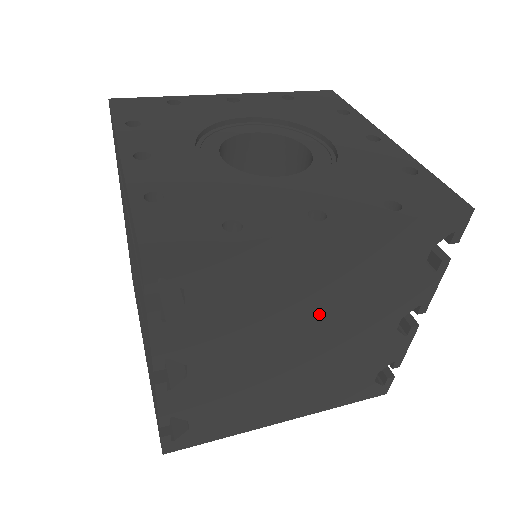
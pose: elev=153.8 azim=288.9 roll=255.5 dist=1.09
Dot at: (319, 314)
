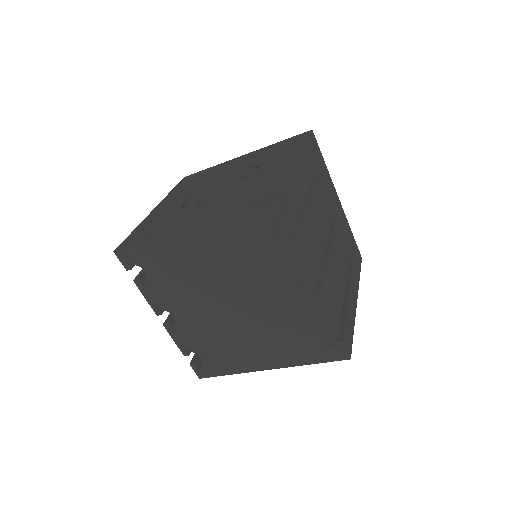
Dot at: (226, 282)
